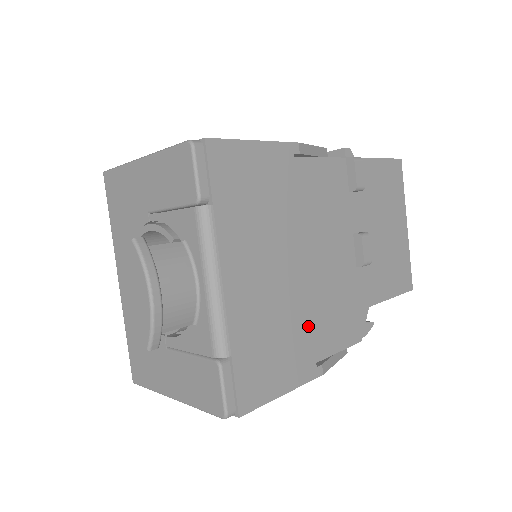
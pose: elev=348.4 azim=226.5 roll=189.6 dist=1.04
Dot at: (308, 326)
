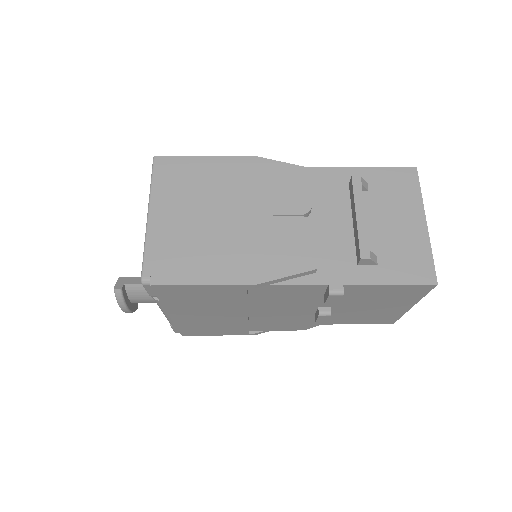
Dot at: (245, 326)
